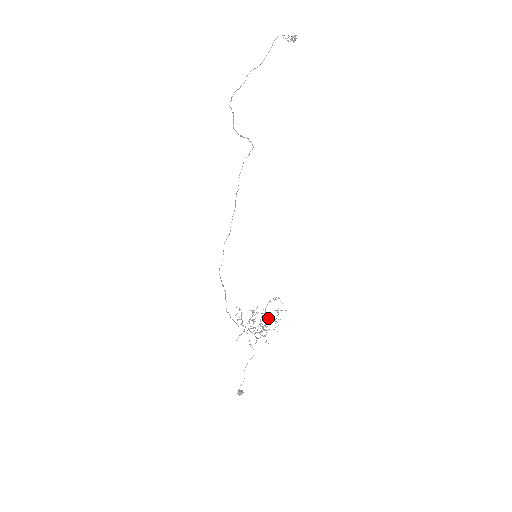
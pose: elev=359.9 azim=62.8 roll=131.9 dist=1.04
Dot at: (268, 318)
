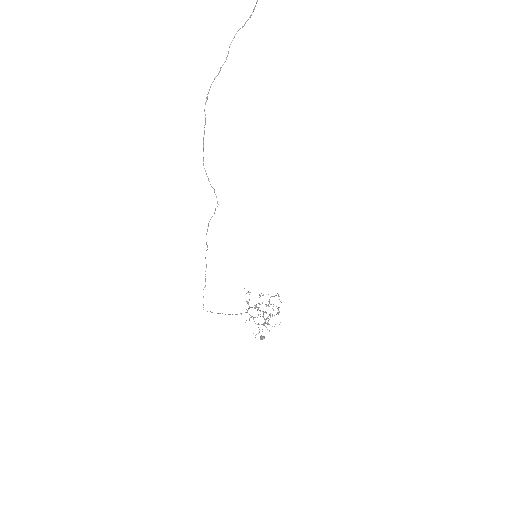
Dot at: (273, 306)
